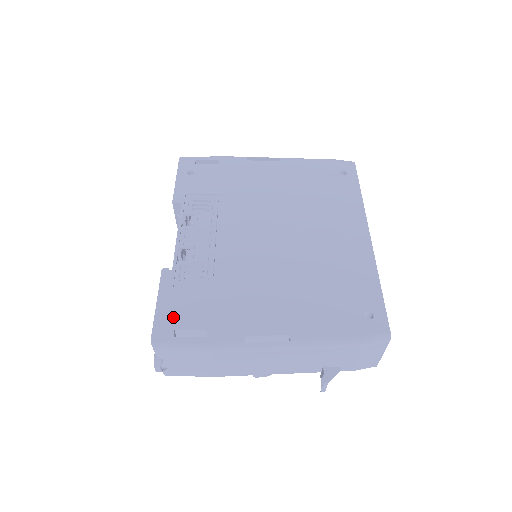
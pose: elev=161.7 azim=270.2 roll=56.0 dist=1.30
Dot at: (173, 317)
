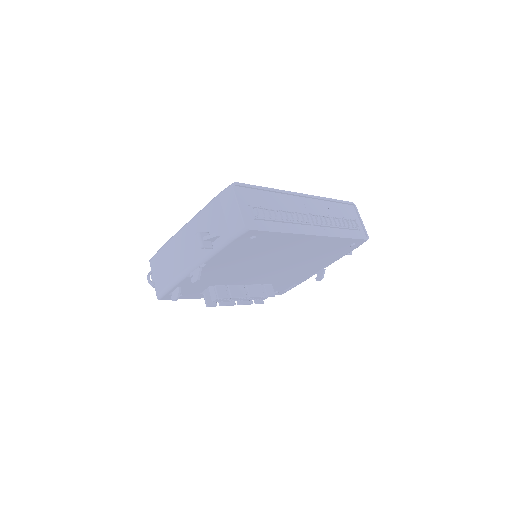
Dot at: occluded
